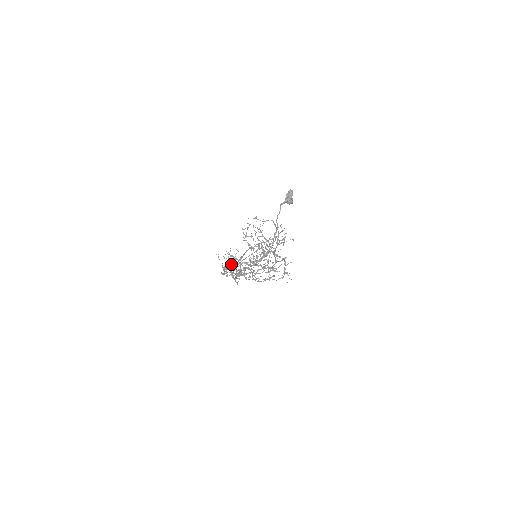
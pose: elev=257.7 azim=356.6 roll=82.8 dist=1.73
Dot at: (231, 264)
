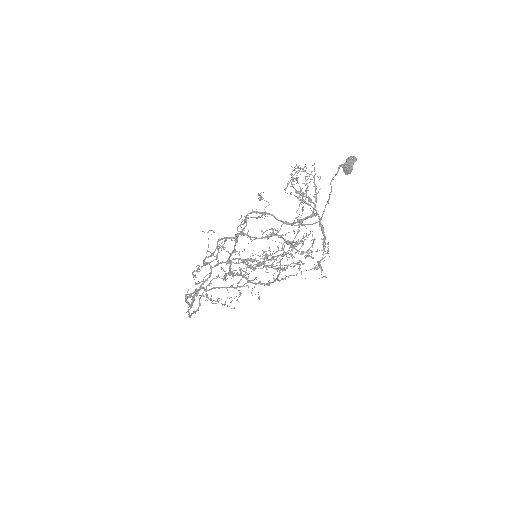
Dot at: occluded
